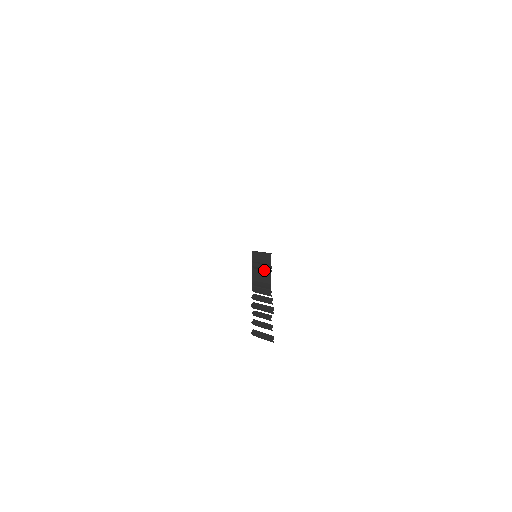
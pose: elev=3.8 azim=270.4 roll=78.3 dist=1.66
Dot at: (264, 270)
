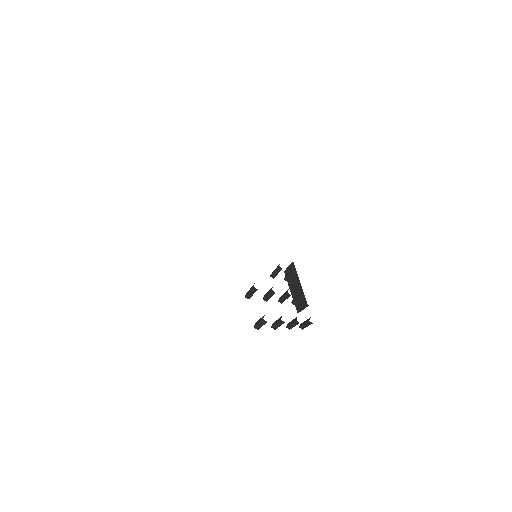
Dot at: occluded
